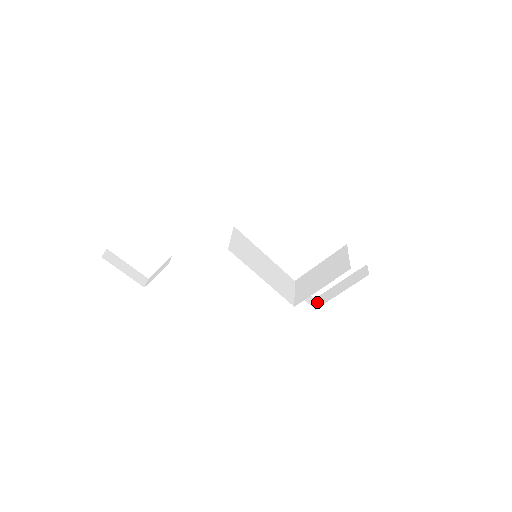
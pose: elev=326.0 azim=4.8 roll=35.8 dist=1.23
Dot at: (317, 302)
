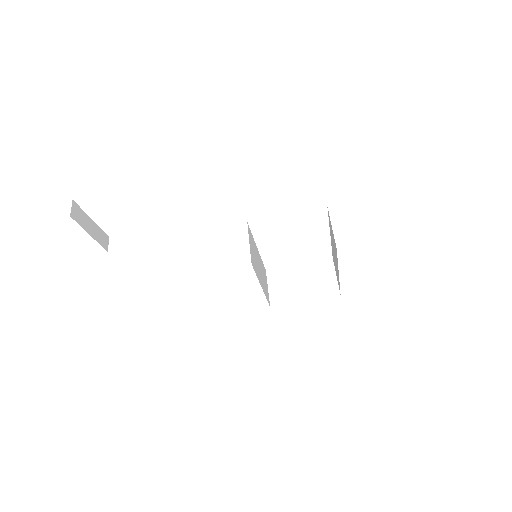
Dot at: occluded
